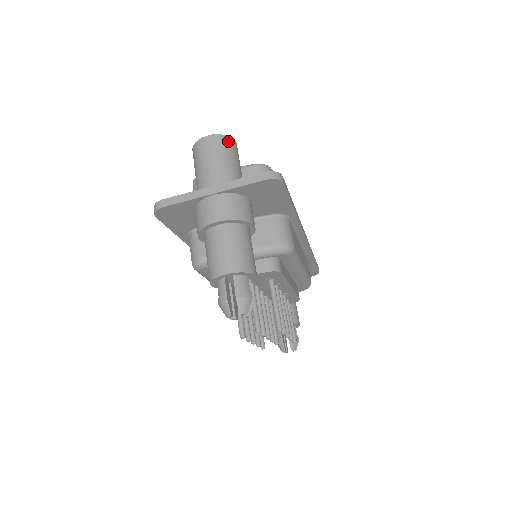
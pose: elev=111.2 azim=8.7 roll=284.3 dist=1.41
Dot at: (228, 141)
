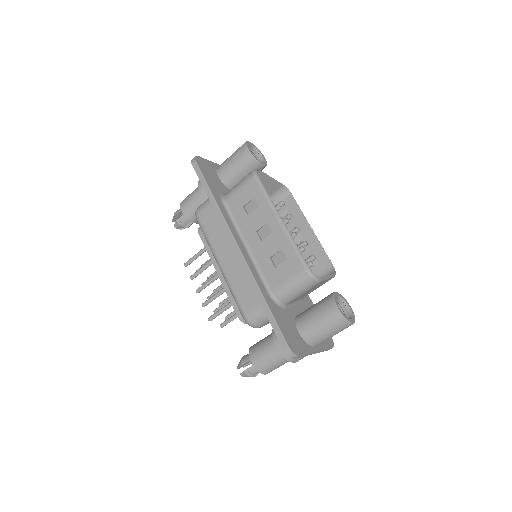
Dot at: occluded
